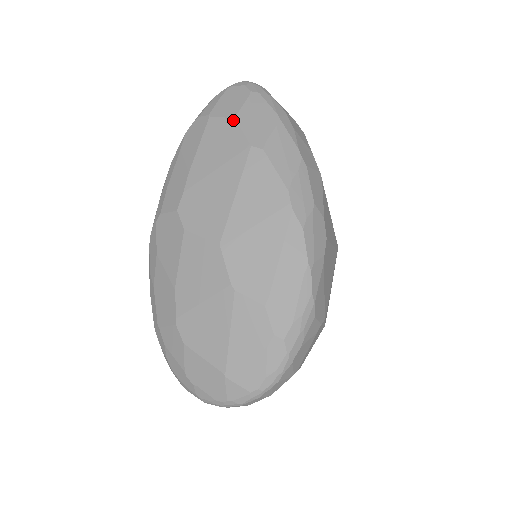
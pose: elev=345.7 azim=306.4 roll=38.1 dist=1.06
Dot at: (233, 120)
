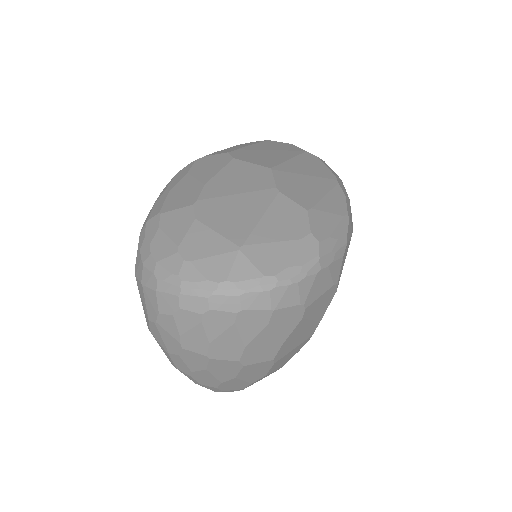
Dot at: (290, 144)
